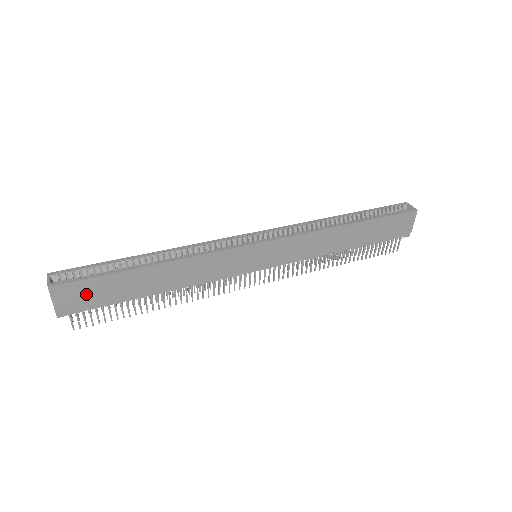
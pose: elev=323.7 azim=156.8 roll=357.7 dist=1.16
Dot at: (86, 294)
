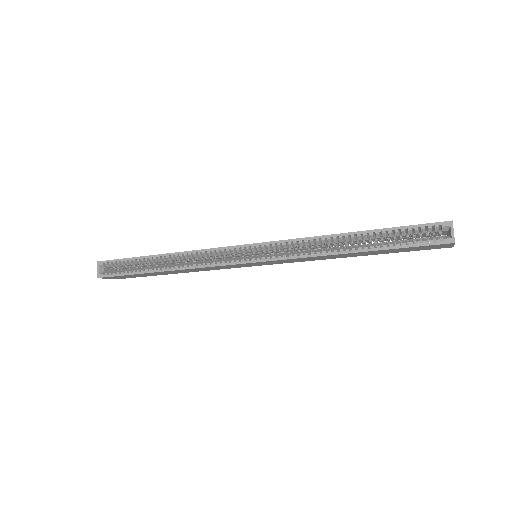
Dot at: (125, 277)
